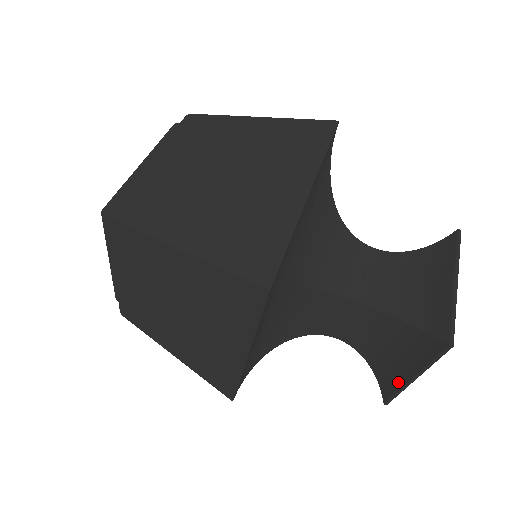
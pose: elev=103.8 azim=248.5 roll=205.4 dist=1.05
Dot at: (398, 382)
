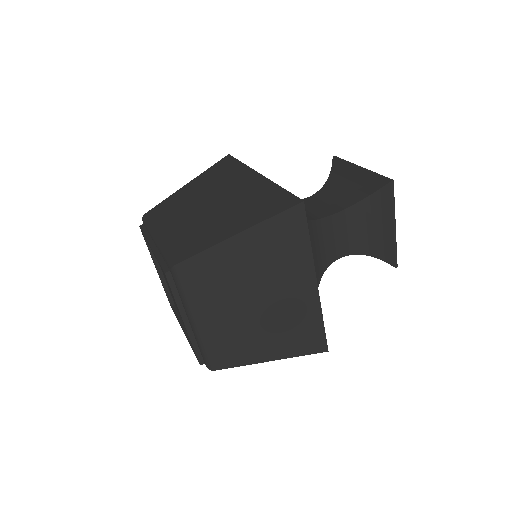
Dot at: (390, 241)
